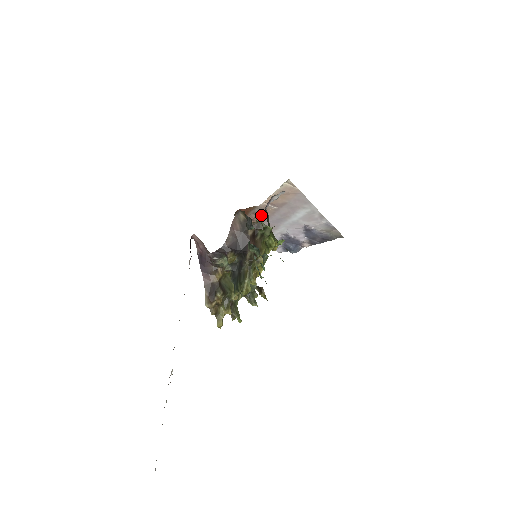
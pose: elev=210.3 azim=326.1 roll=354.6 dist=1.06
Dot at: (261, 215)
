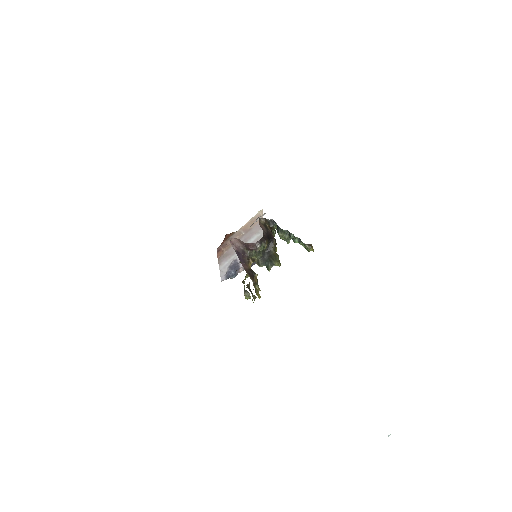
Dot at: occluded
